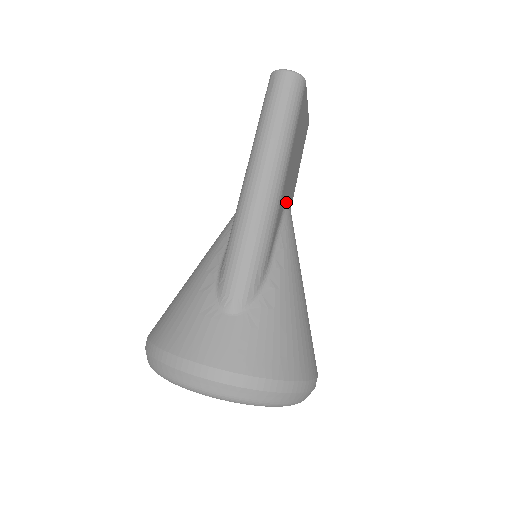
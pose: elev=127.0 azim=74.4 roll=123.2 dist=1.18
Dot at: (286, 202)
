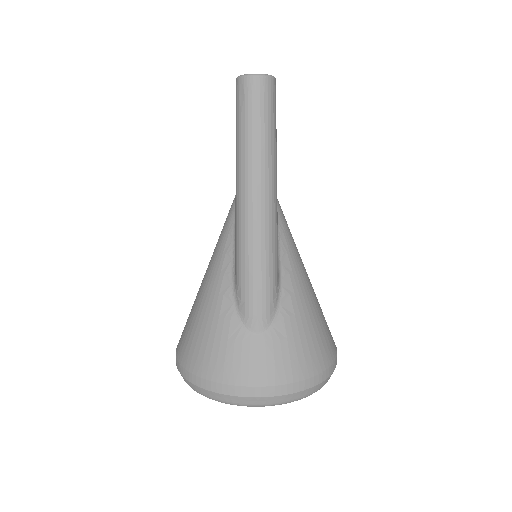
Dot at: occluded
